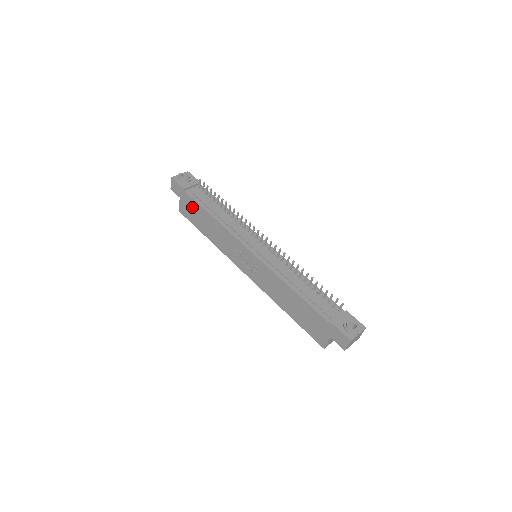
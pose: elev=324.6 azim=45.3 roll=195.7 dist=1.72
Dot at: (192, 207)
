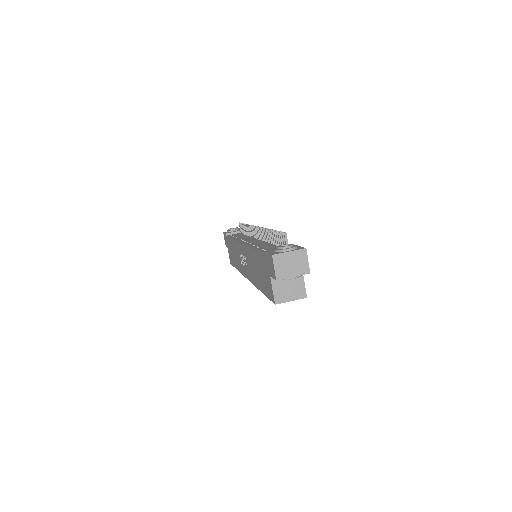
Dot at: (229, 246)
